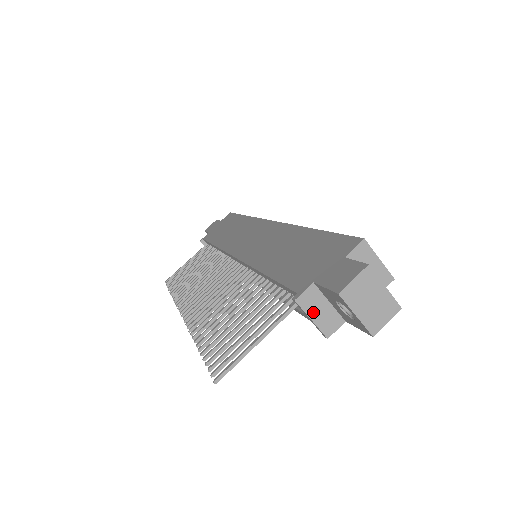
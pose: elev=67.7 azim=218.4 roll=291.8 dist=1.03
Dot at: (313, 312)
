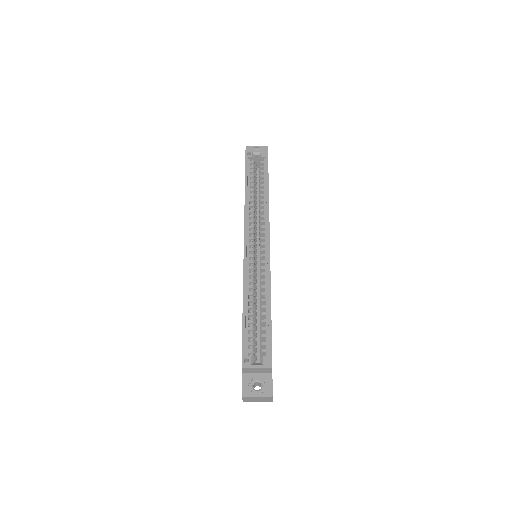
Dot at: occluded
